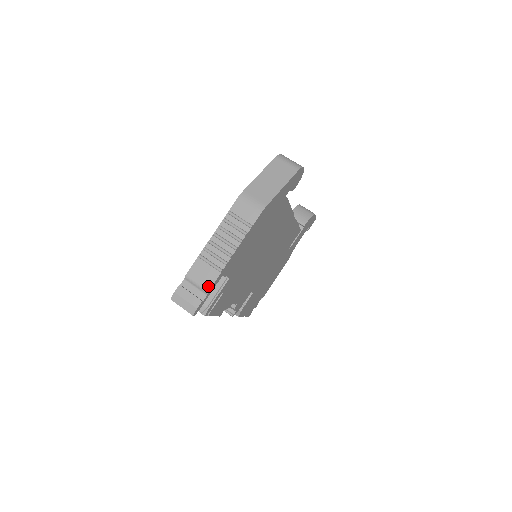
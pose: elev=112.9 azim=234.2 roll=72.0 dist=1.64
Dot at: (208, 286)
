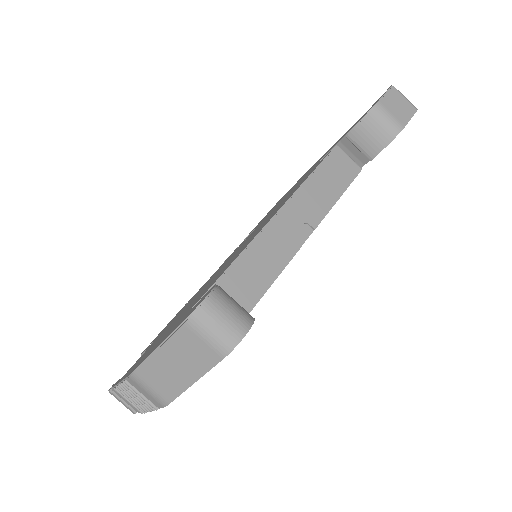
Dot at: (136, 410)
